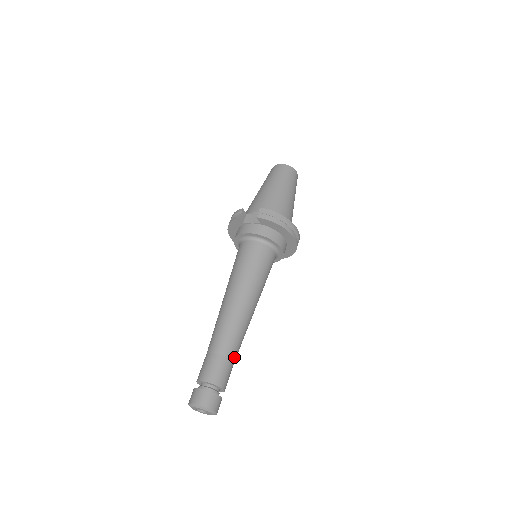
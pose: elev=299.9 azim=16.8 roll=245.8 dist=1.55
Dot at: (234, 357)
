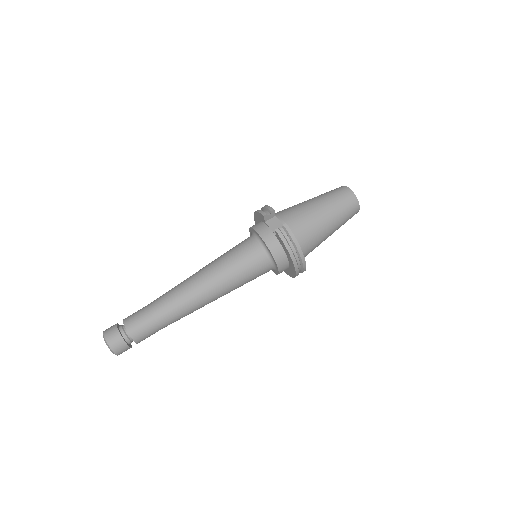
Dot at: (164, 325)
